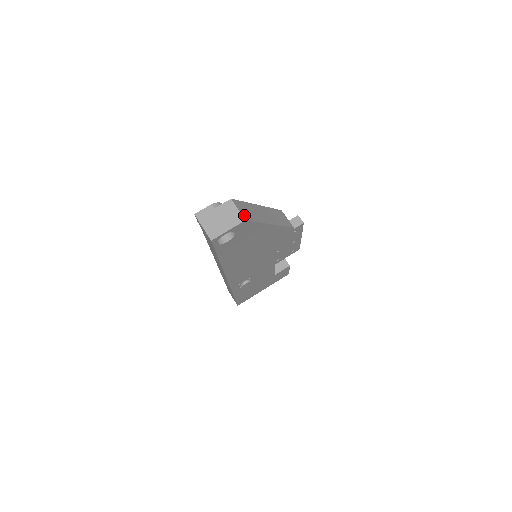
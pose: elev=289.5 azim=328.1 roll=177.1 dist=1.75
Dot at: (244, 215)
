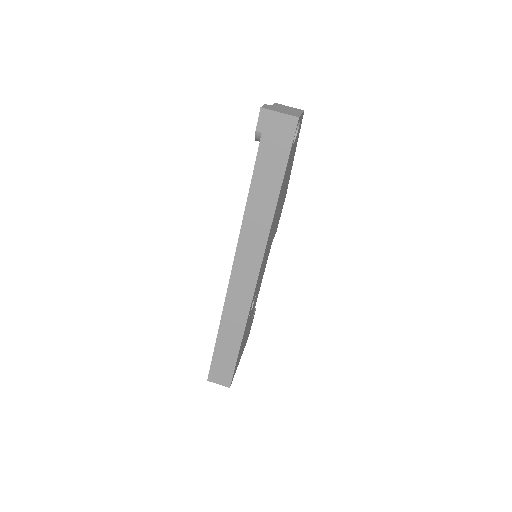
Dot at: occluded
